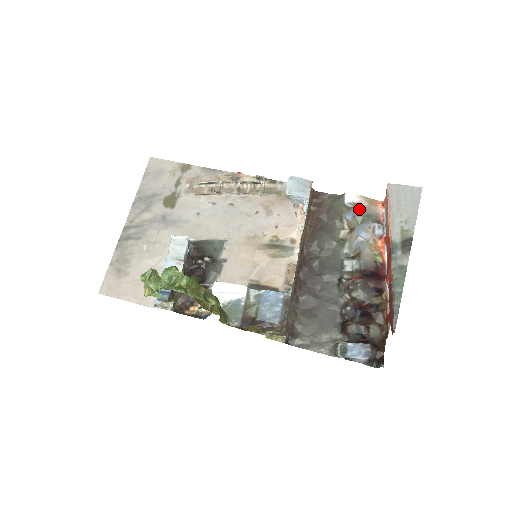
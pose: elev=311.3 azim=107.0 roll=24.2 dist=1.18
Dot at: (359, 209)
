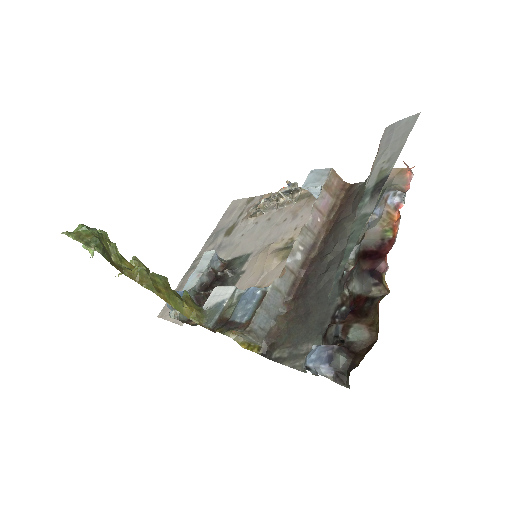
Dot at: occluded
